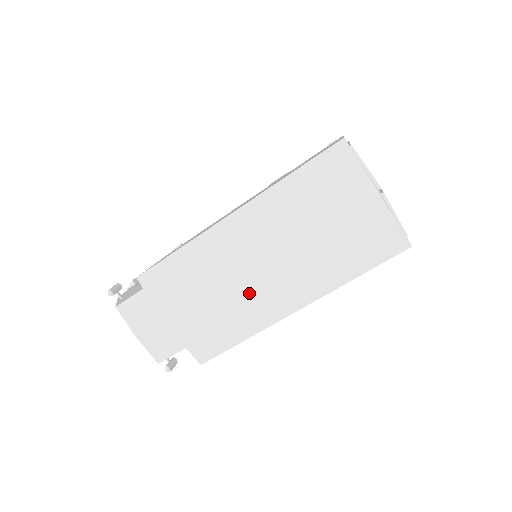
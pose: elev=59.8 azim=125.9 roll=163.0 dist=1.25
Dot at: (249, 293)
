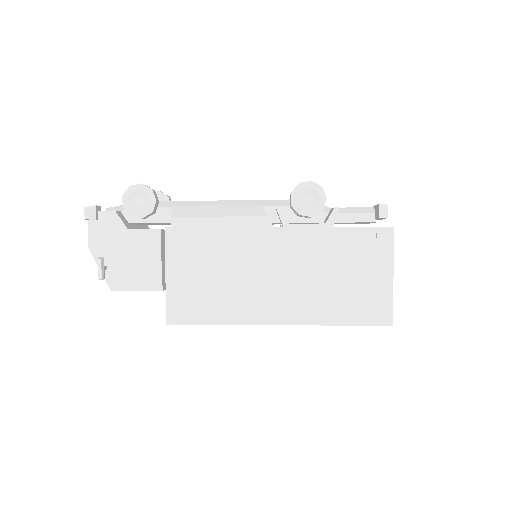
Dot at: occluded
